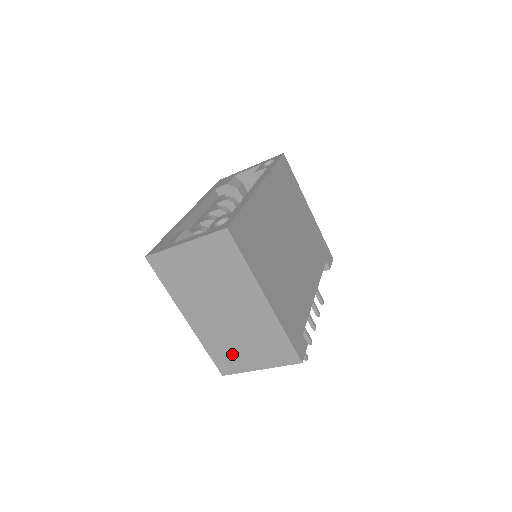
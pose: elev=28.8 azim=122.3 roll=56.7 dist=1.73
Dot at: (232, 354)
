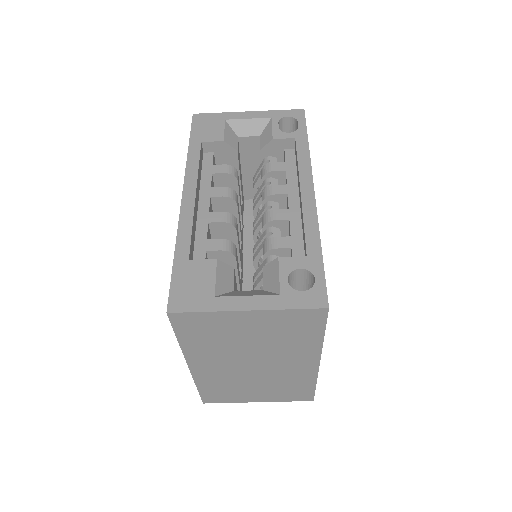
Dot at: (232, 392)
